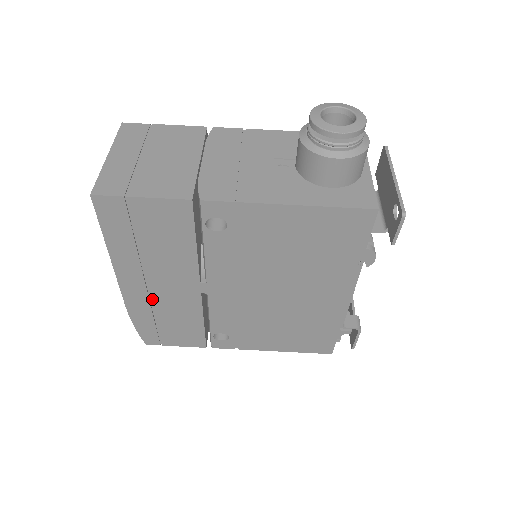
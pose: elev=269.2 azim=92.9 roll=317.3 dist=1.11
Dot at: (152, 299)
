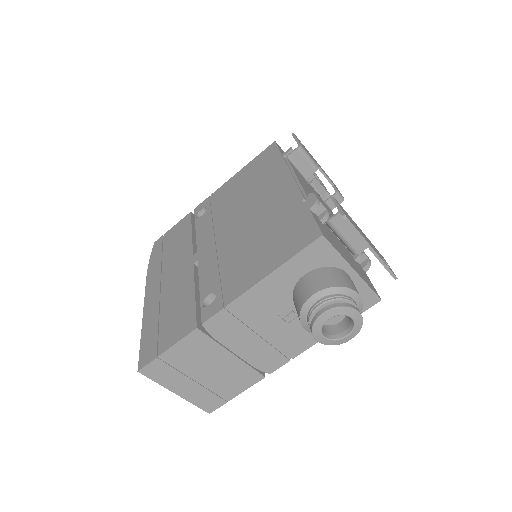
Dot at: occluded
